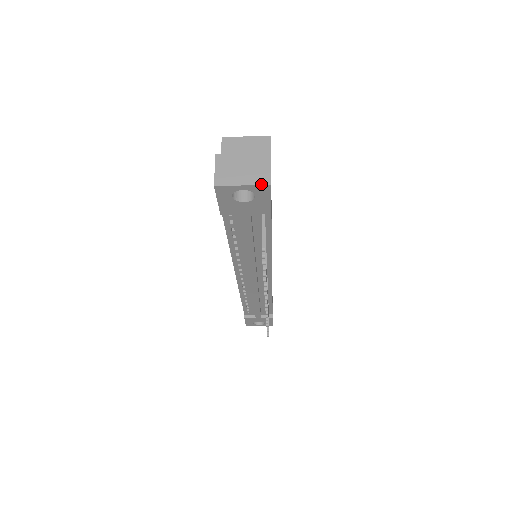
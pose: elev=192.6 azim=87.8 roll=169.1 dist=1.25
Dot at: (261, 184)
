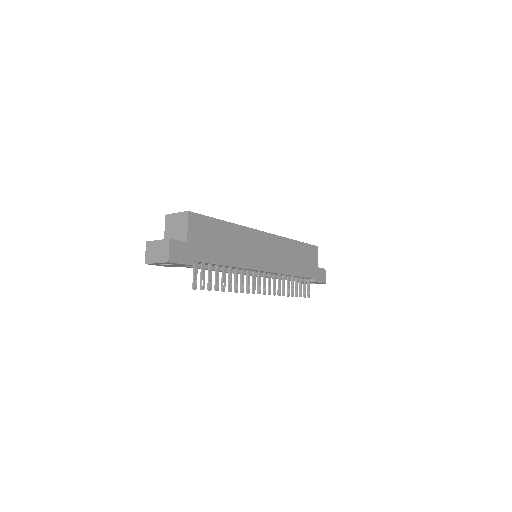
Dot at: (164, 262)
